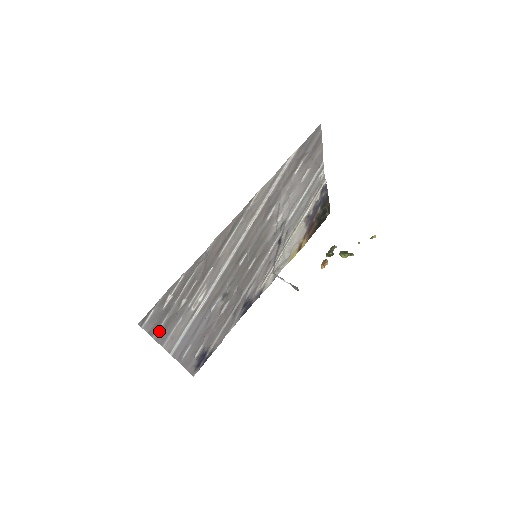
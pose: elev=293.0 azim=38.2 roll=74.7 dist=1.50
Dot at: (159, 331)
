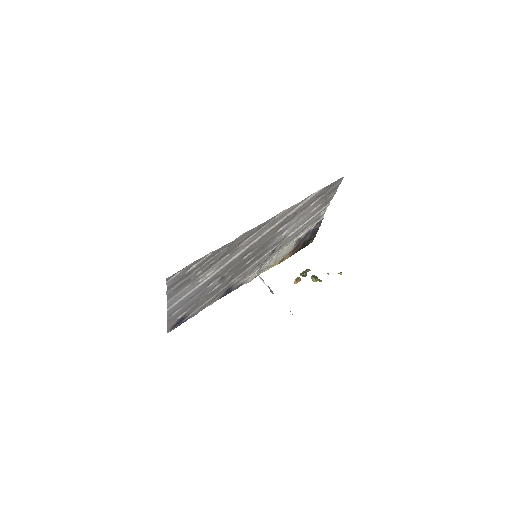
Dot at: (173, 289)
